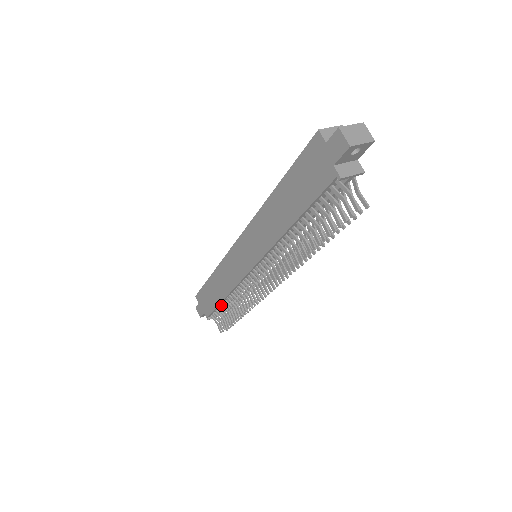
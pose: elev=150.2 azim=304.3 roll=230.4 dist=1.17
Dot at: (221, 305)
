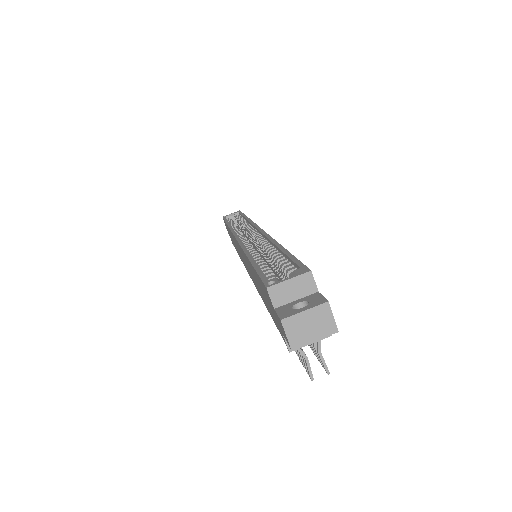
Dot at: occluded
